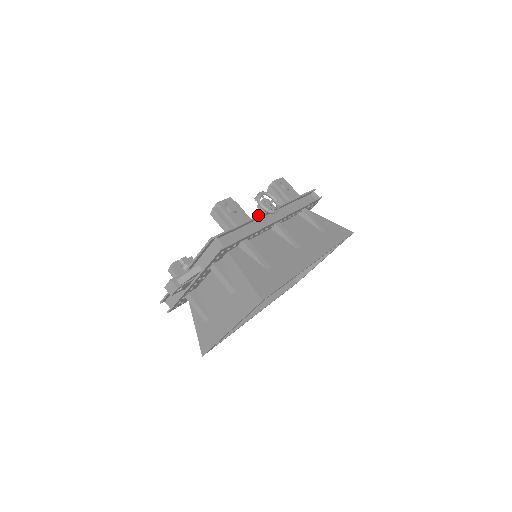
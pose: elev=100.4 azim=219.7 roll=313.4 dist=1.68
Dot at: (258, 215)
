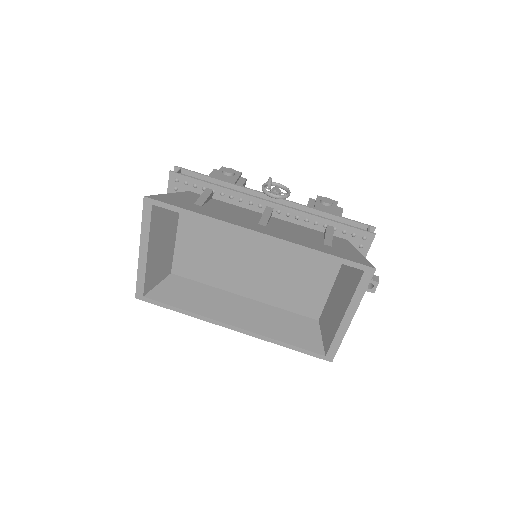
Dot at: occluded
